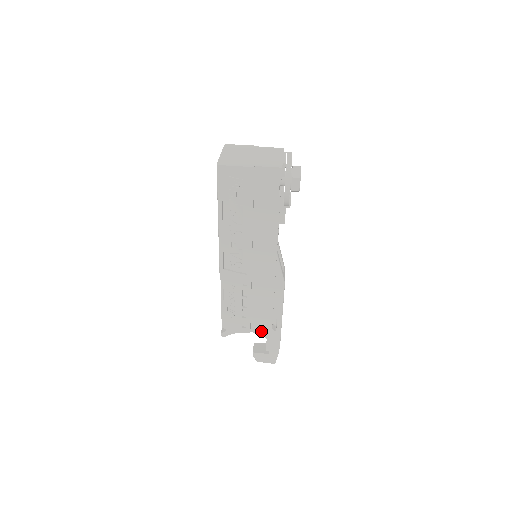
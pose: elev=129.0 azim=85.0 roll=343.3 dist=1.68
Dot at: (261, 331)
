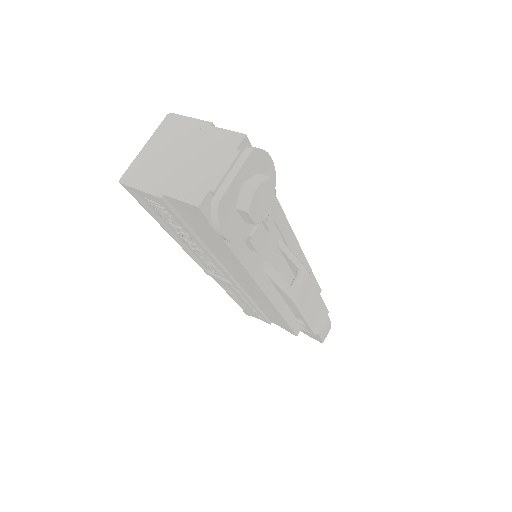
Dot at: (282, 326)
